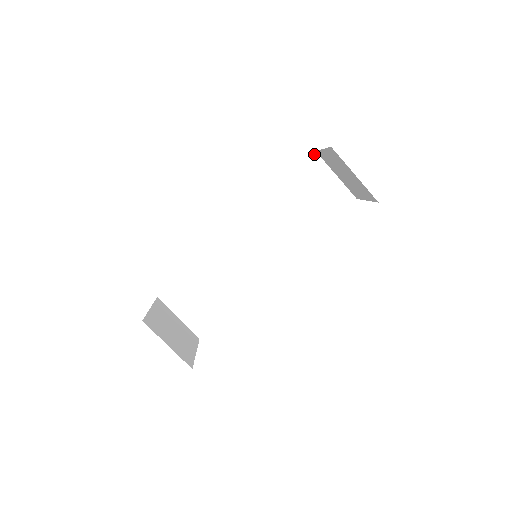
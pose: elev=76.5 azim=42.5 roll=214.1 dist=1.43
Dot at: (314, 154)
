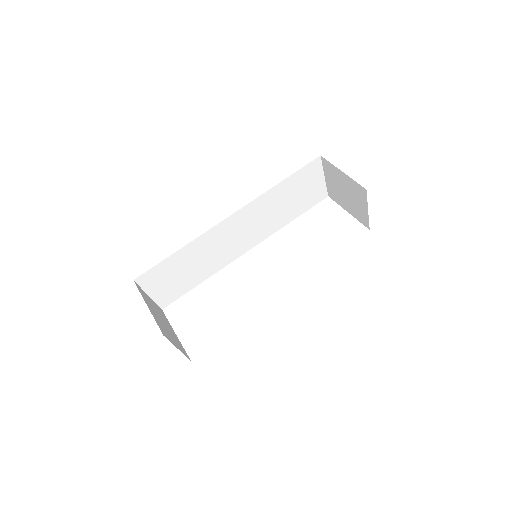
Dot at: (318, 158)
